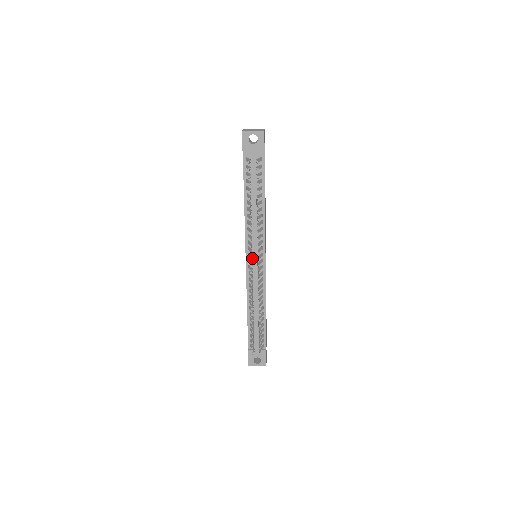
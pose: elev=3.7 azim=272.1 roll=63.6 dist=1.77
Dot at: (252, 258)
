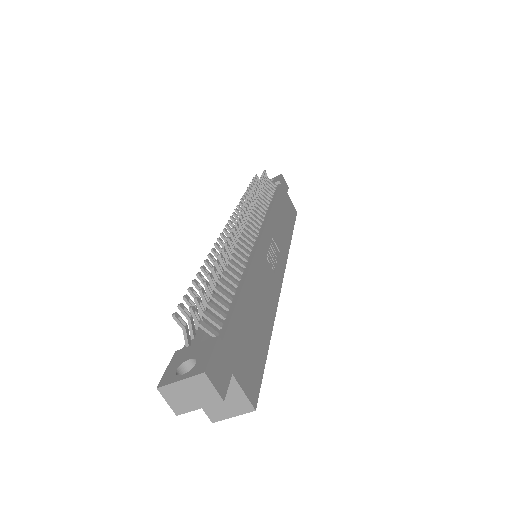
Dot at: occluded
